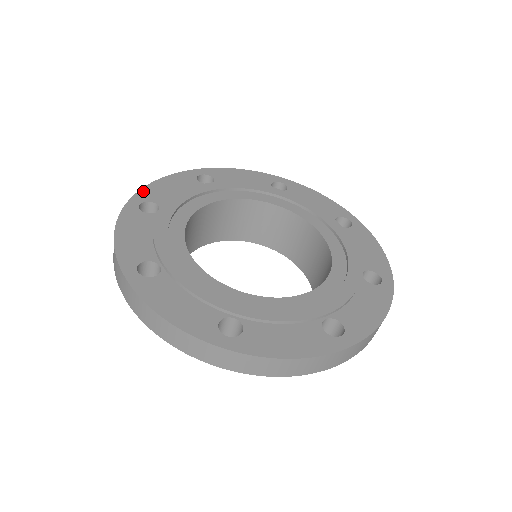
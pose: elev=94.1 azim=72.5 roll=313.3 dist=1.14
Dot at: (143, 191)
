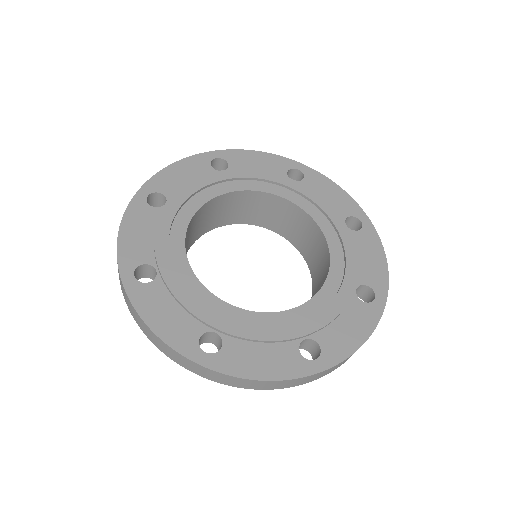
Dot at: (154, 179)
